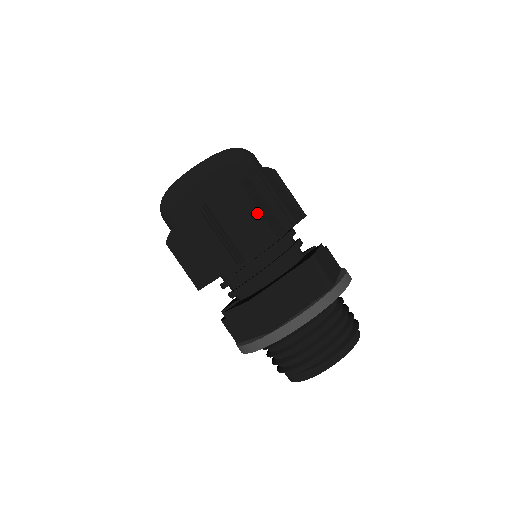
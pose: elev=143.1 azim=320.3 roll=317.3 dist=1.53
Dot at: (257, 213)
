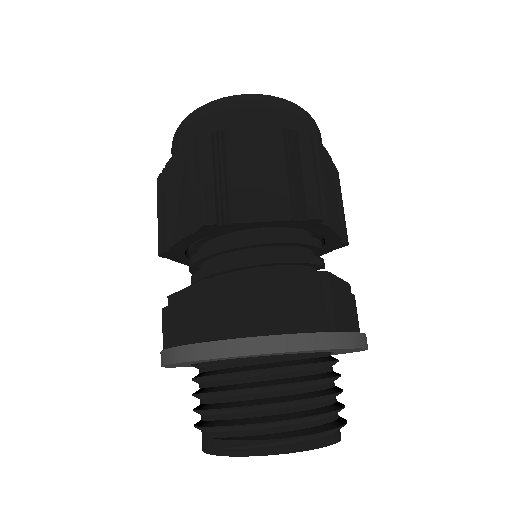
Dot at: (282, 176)
